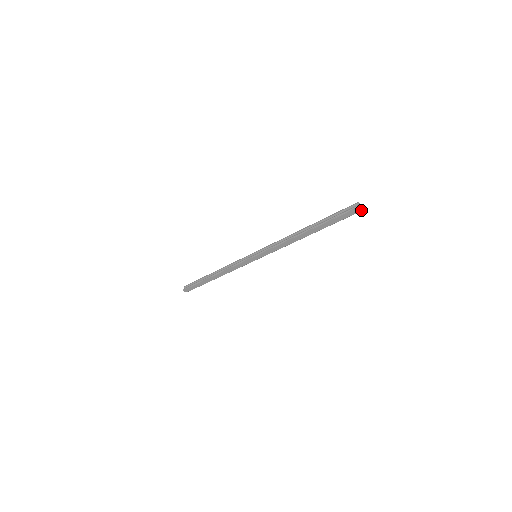
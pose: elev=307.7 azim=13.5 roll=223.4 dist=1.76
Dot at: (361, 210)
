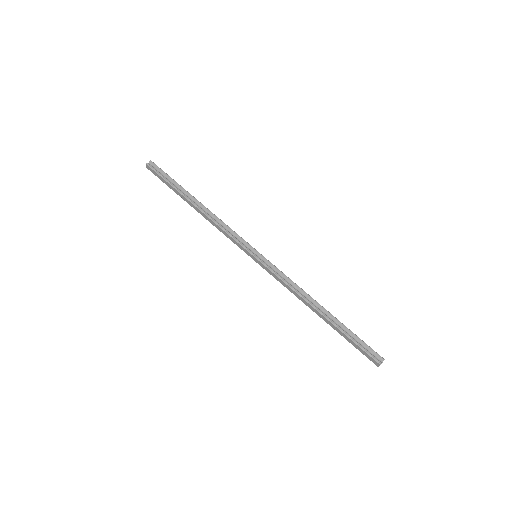
Dot at: occluded
